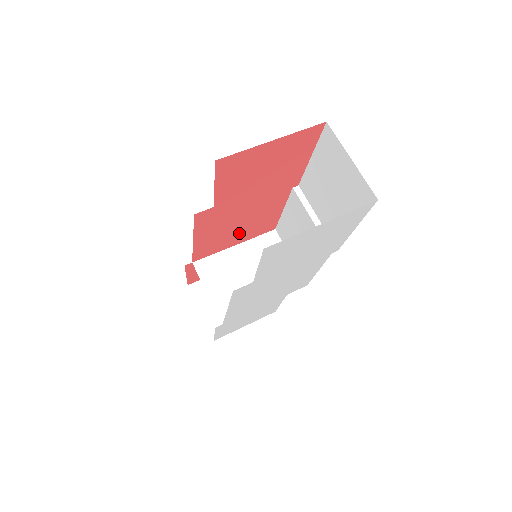
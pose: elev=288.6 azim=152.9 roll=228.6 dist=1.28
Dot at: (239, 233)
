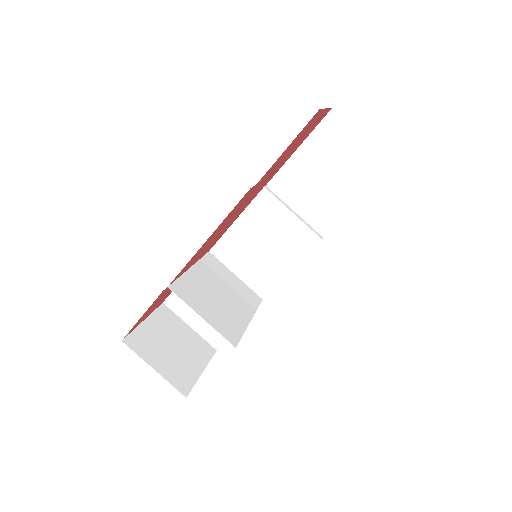
Dot at: (209, 245)
